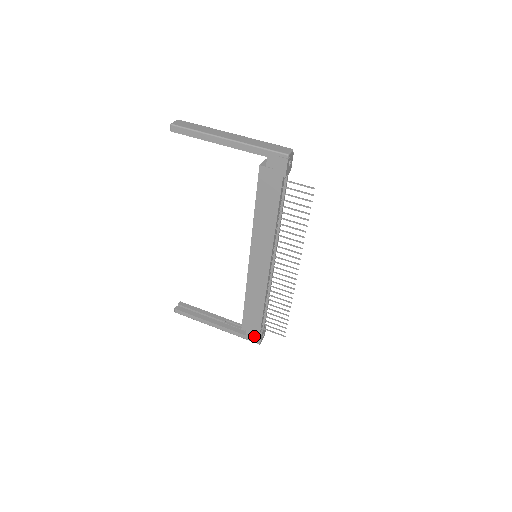
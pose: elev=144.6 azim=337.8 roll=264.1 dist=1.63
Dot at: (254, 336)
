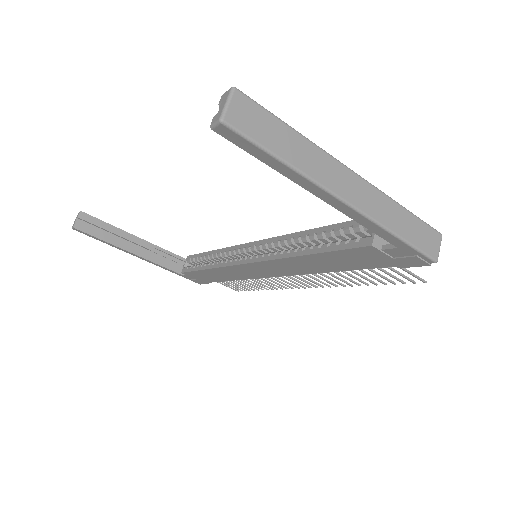
Dot at: (196, 280)
